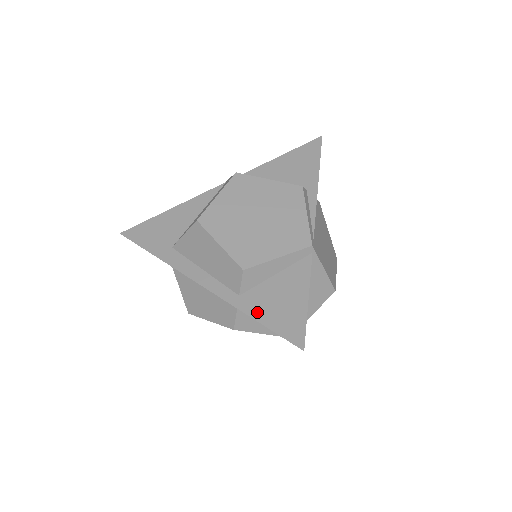
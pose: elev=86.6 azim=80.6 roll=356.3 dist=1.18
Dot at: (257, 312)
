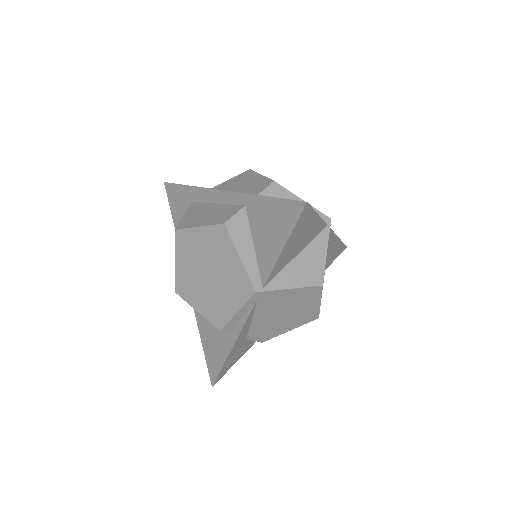
Dot at: occluded
